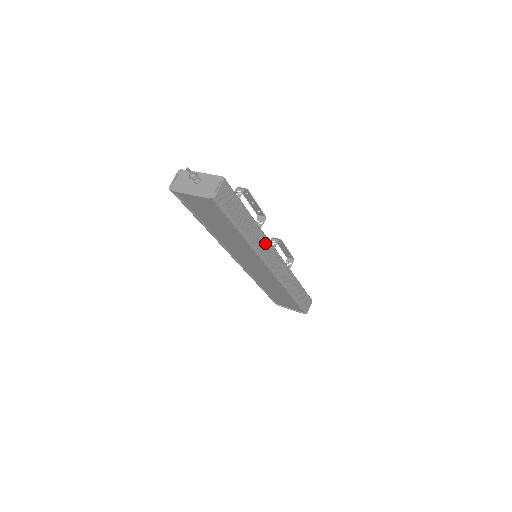
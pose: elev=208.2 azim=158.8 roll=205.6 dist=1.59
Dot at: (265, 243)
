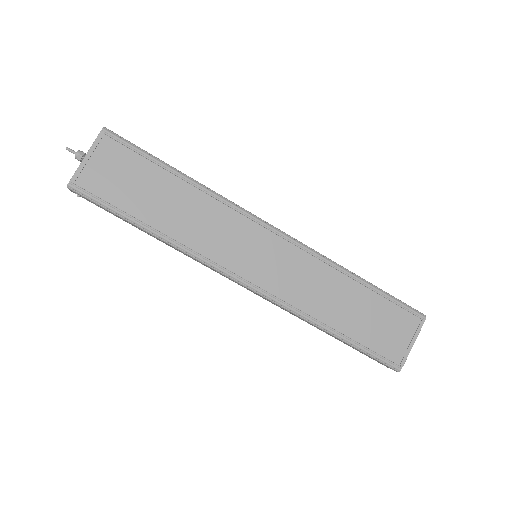
Dot at: occluded
